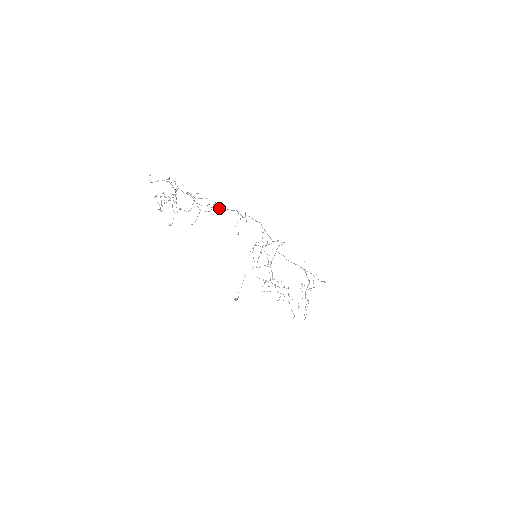
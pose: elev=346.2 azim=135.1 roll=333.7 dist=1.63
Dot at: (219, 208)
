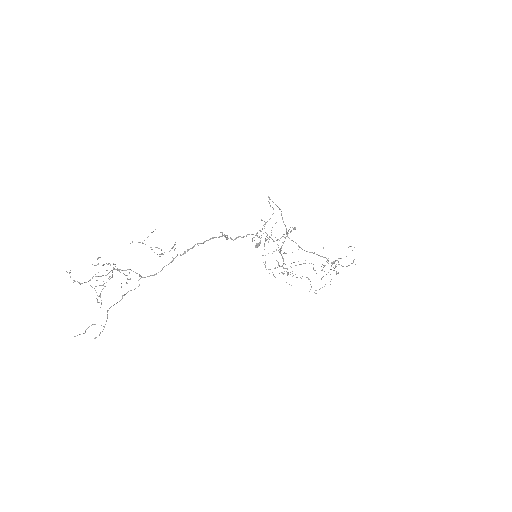
Dot at: (182, 254)
